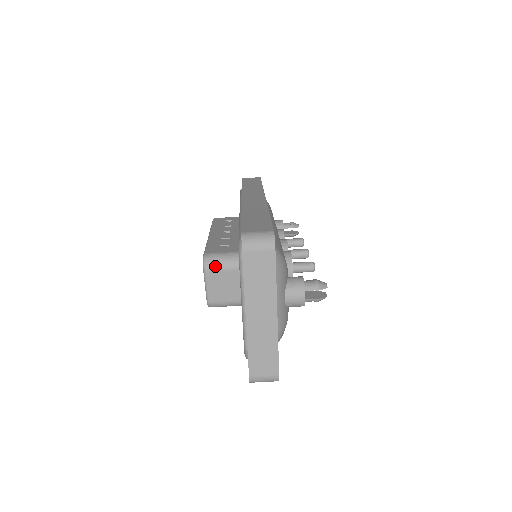
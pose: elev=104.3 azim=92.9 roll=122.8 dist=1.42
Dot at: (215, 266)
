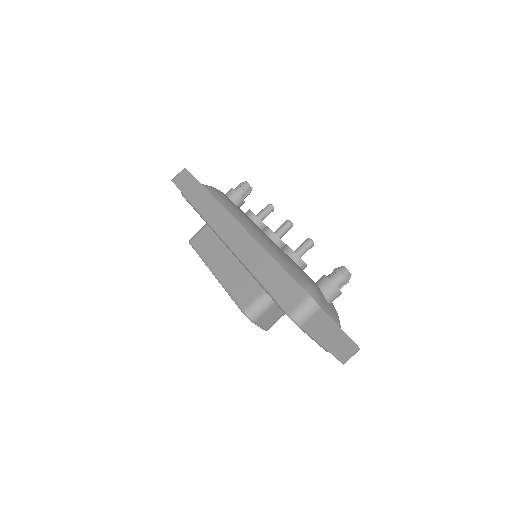
Dot at: (259, 315)
